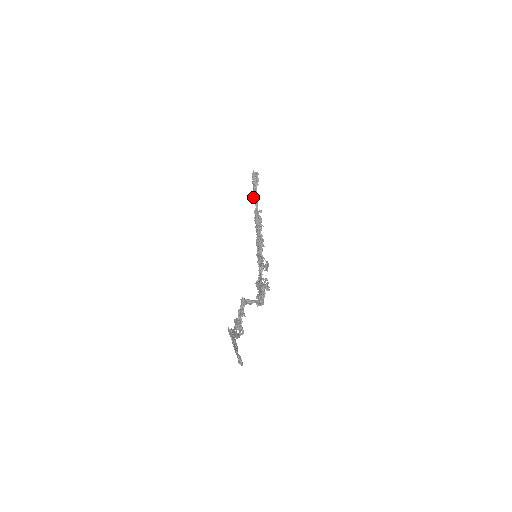
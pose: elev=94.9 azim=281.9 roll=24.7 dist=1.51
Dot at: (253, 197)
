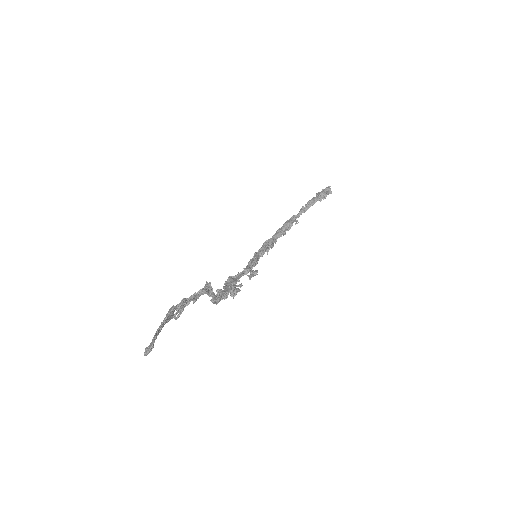
Dot at: (305, 204)
